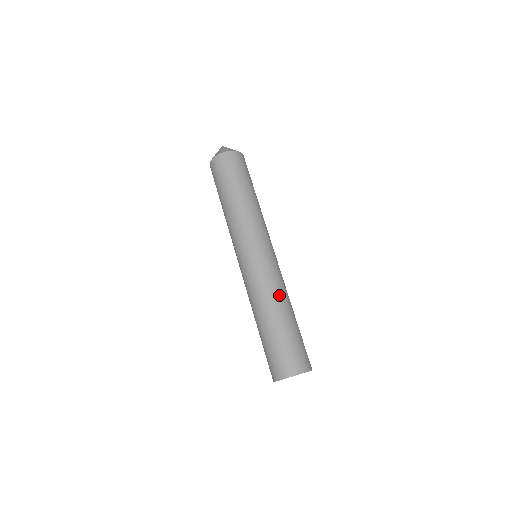
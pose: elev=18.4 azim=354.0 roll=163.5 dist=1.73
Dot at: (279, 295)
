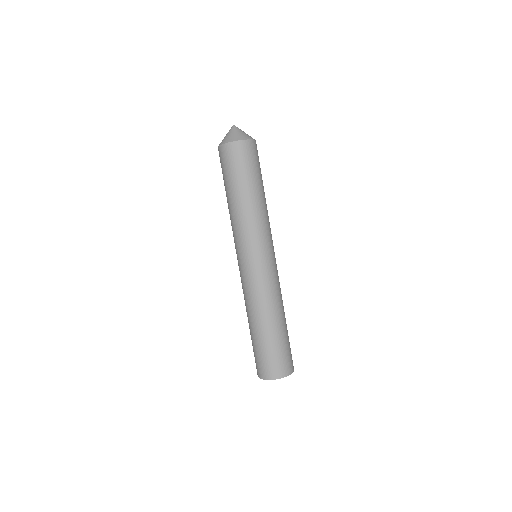
Dot at: (282, 300)
